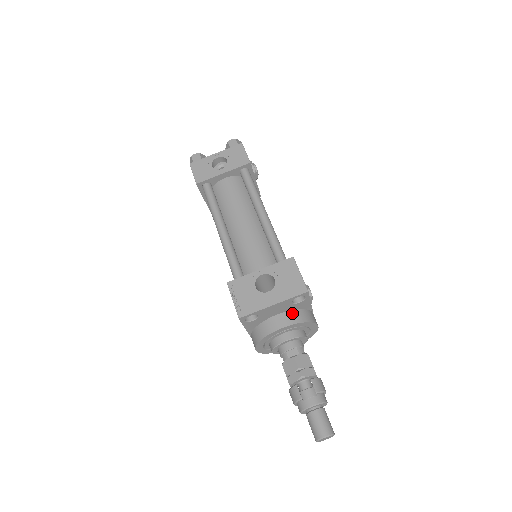
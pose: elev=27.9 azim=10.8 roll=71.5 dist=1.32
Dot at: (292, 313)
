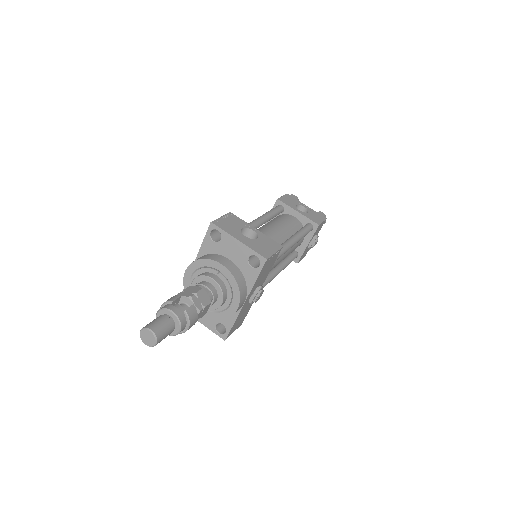
Dot at: (238, 270)
